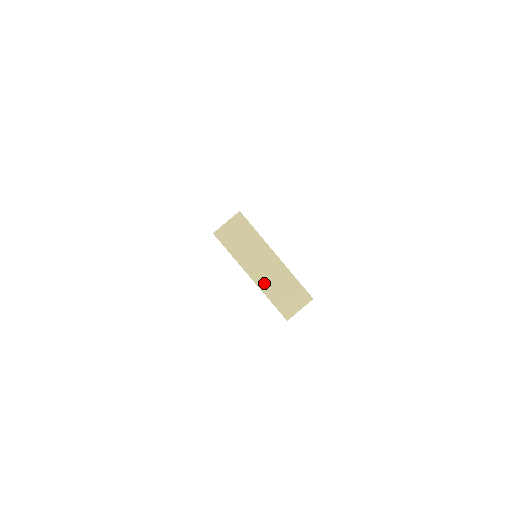
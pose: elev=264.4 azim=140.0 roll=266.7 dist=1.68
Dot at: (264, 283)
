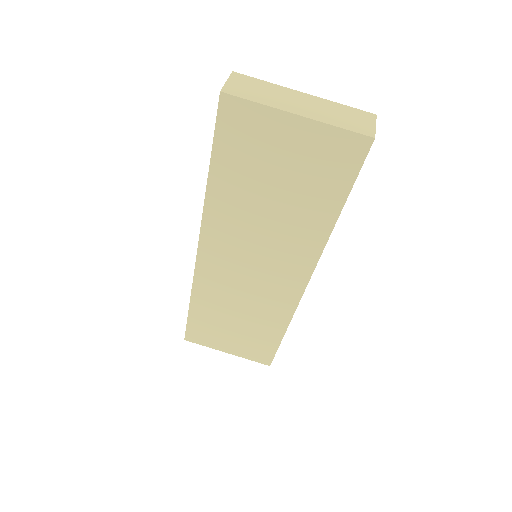
Dot at: (316, 115)
